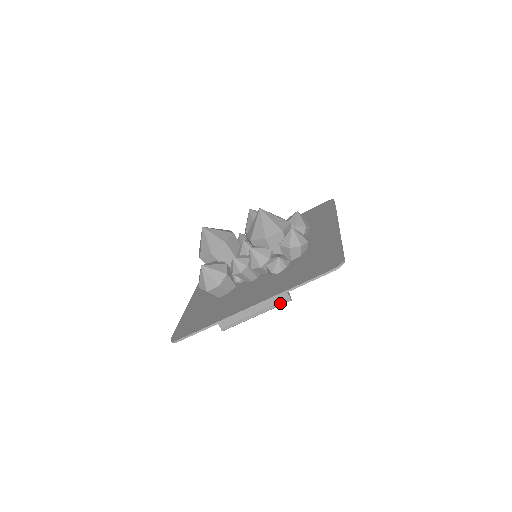
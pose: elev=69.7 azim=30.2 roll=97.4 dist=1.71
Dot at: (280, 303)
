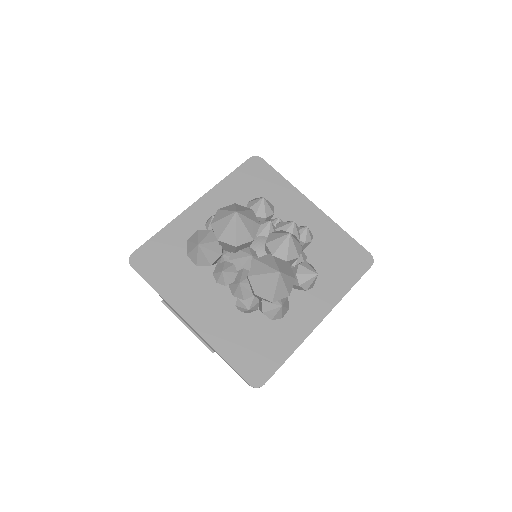
Dot at: (206, 345)
